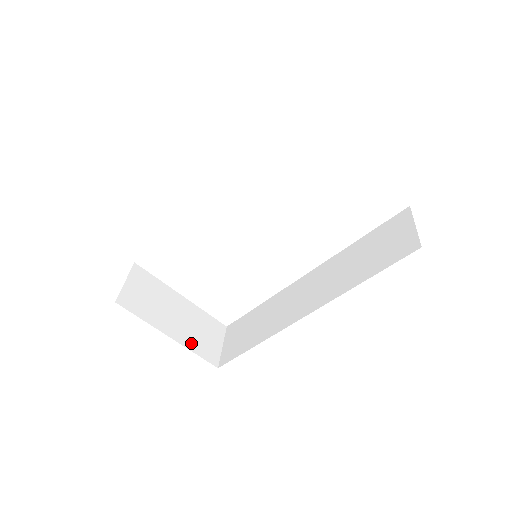
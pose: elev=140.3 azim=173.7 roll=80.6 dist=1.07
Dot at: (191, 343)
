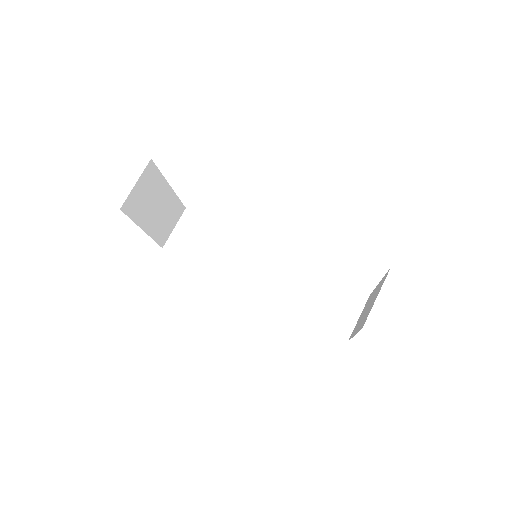
Dot at: (156, 232)
